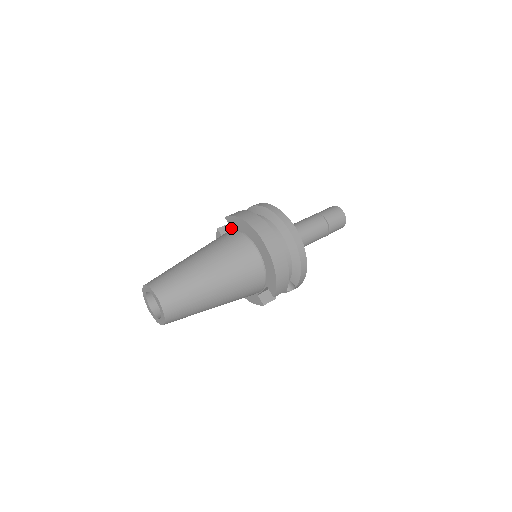
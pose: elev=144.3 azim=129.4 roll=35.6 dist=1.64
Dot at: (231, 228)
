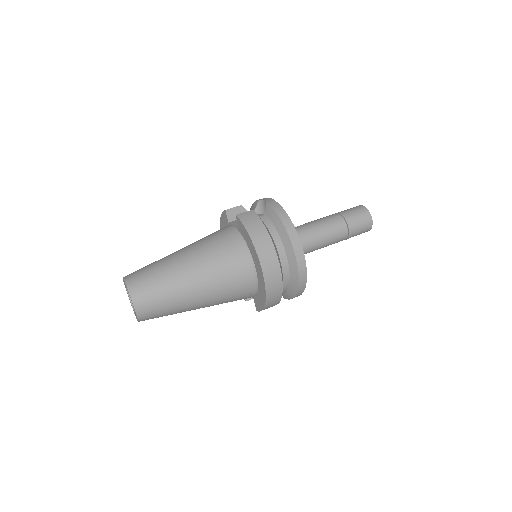
Dot at: (239, 229)
